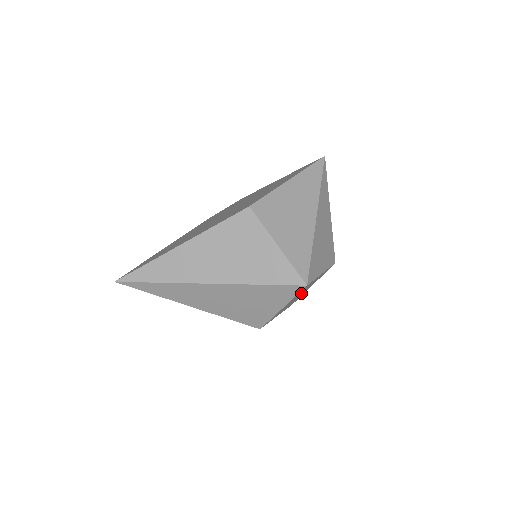
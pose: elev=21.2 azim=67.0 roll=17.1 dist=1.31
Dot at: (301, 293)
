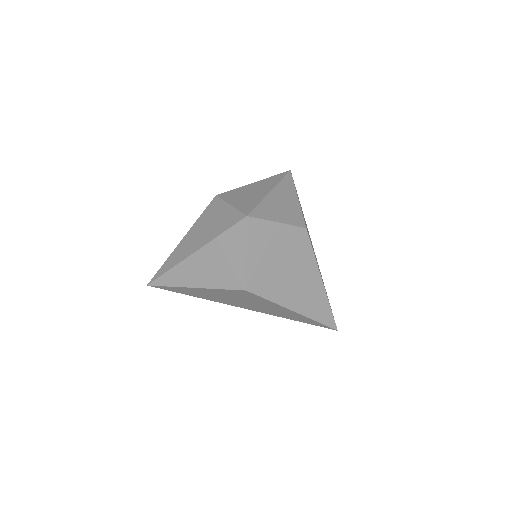
Dot at: (287, 264)
